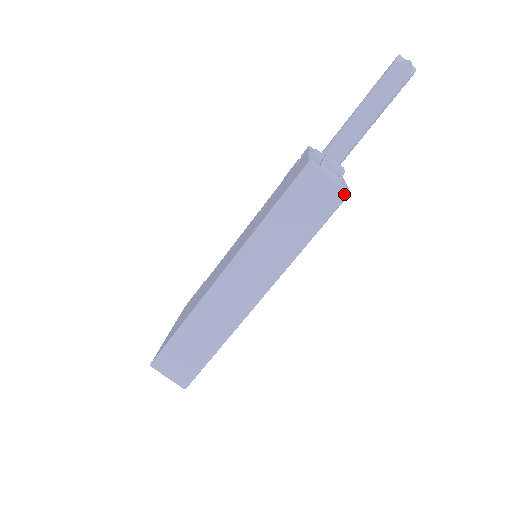
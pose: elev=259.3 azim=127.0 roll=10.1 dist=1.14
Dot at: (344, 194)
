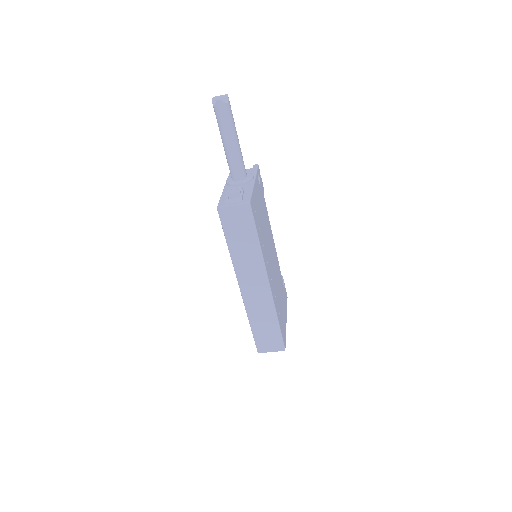
Dot at: (248, 206)
